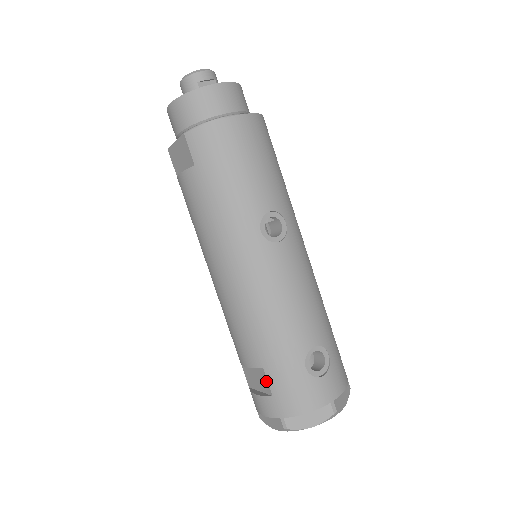
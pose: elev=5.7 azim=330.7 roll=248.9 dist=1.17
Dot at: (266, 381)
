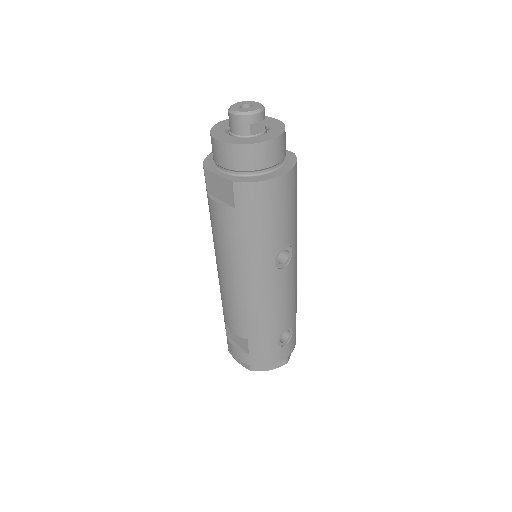
Dot at: (247, 346)
